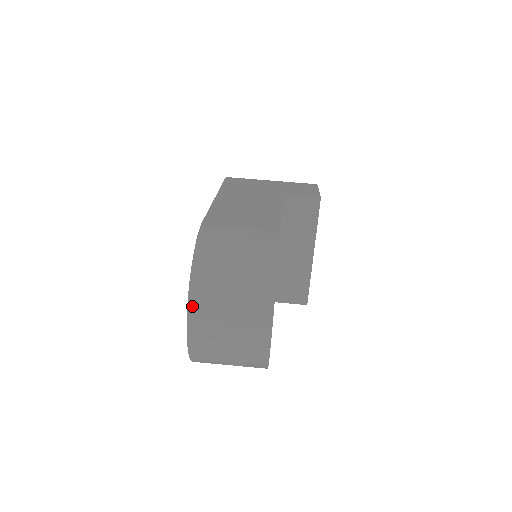
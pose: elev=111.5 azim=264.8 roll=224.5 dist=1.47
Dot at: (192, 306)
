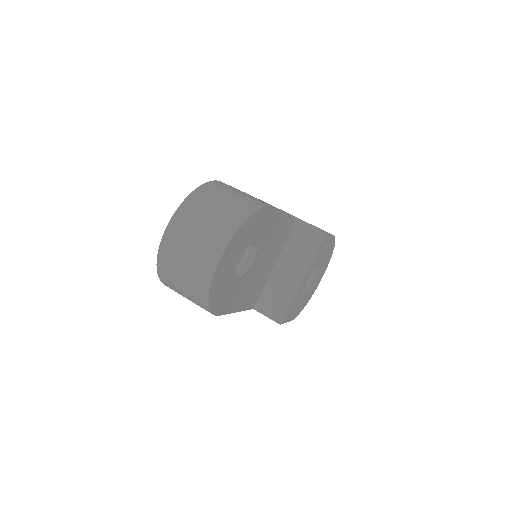
Dot at: (177, 214)
